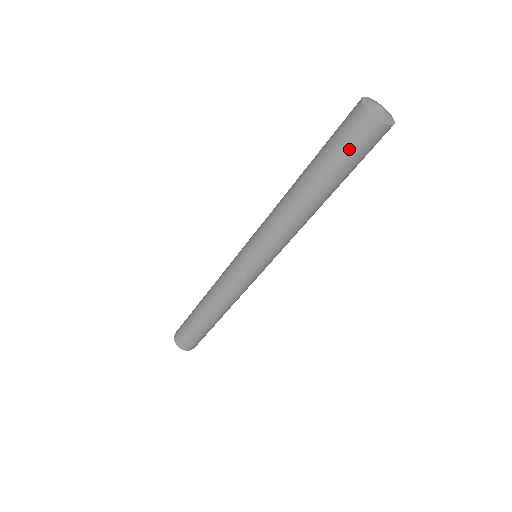
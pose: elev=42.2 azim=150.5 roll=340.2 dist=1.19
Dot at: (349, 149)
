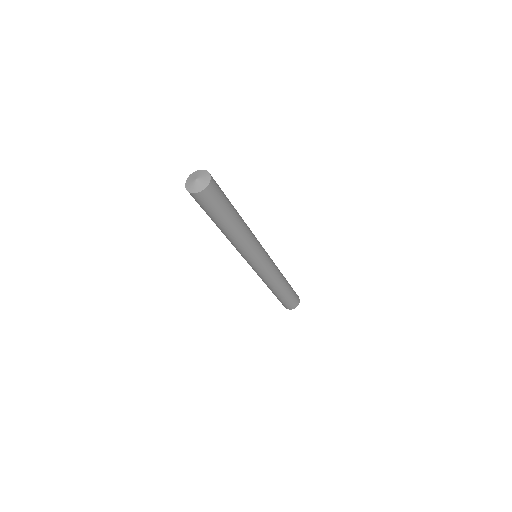
Dot at: (202, 207)
